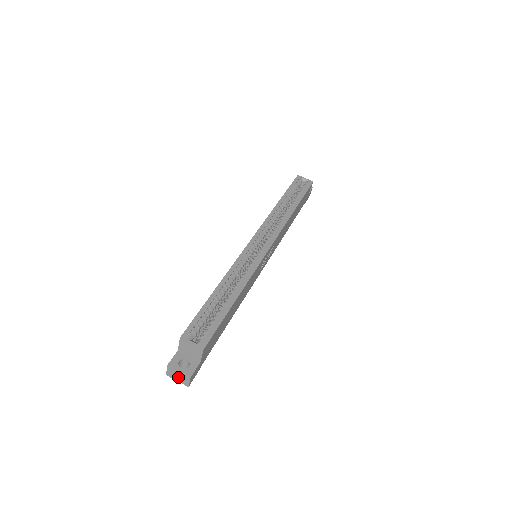
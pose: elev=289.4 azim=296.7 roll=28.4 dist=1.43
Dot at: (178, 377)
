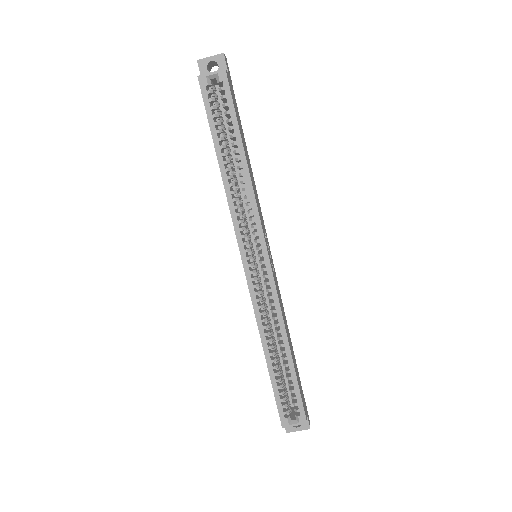
Dot at: occluded
